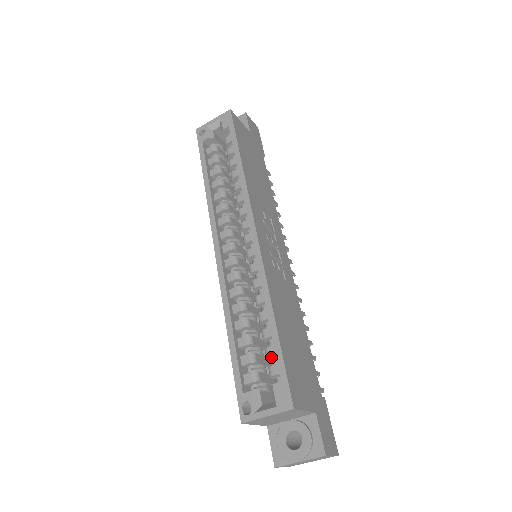
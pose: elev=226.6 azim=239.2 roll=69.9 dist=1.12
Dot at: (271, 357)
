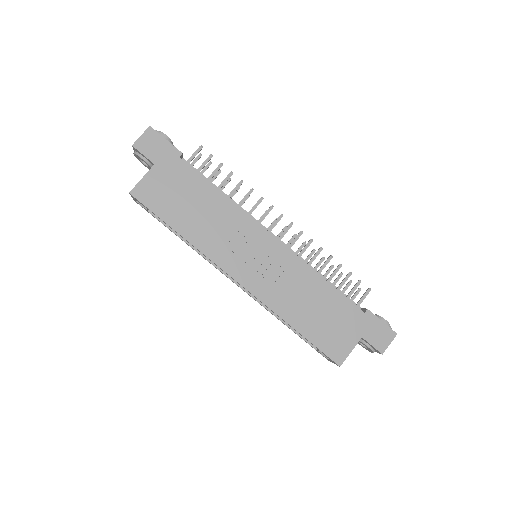
Dot at: occluded
